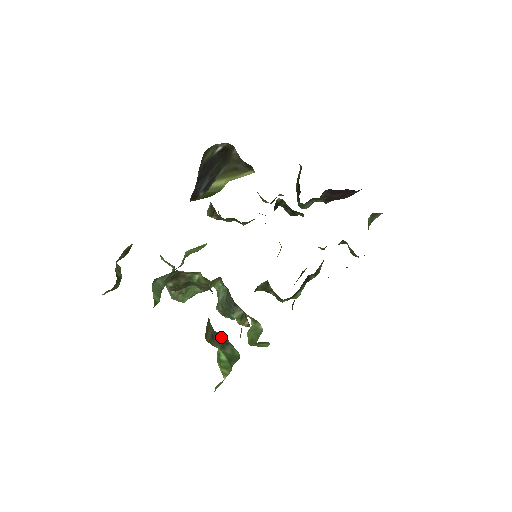
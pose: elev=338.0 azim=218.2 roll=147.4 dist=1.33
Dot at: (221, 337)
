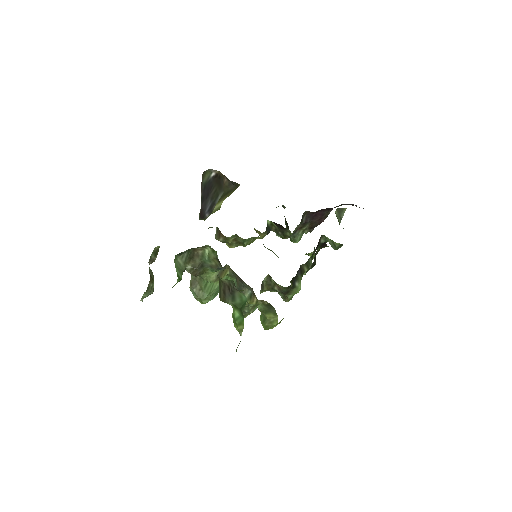
Dot at: (229, 285)
